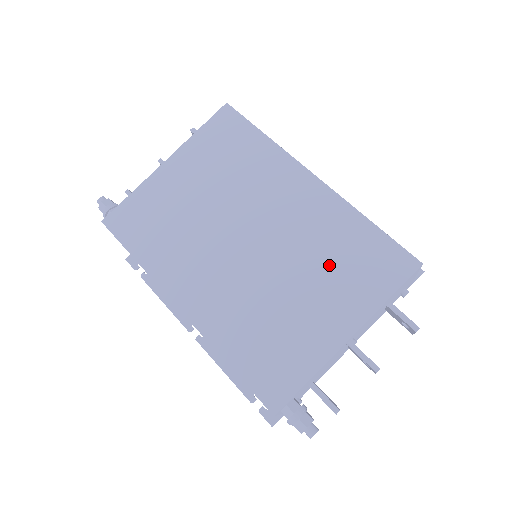
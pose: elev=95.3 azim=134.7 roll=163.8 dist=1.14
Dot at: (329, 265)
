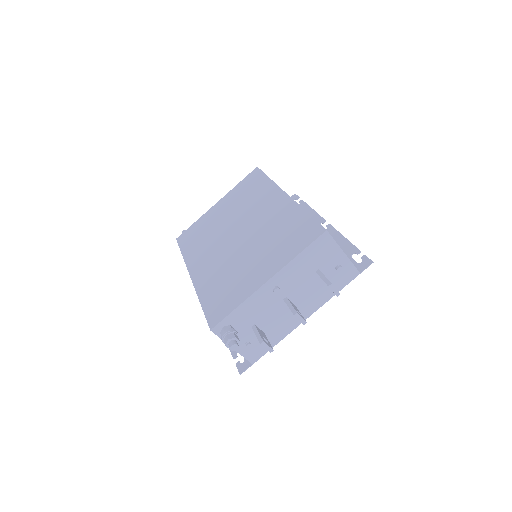
Dot at: (273, 240)
